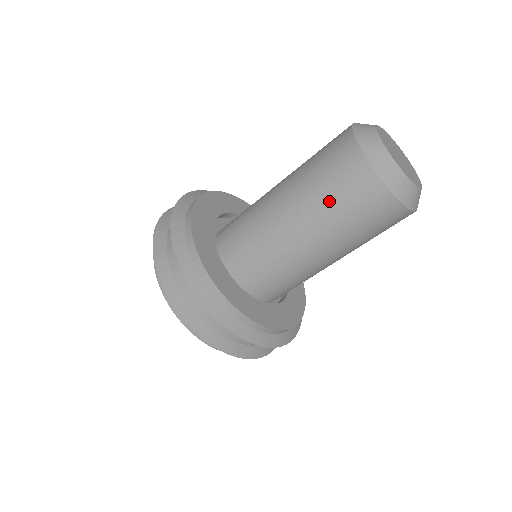
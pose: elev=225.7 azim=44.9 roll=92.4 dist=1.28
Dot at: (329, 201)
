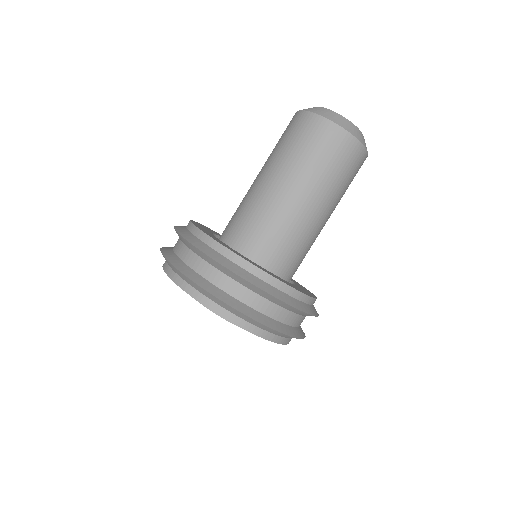
Dot at: (294, 151)
